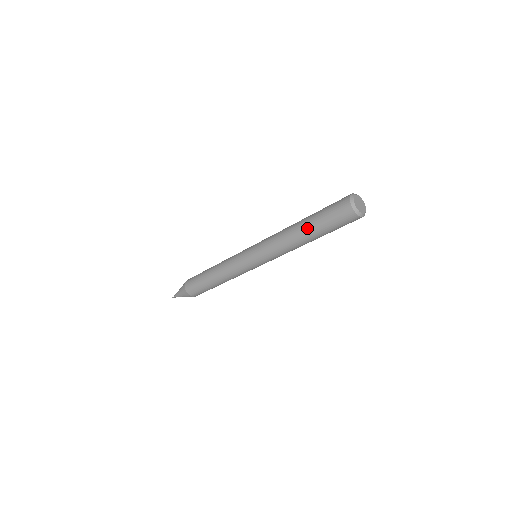
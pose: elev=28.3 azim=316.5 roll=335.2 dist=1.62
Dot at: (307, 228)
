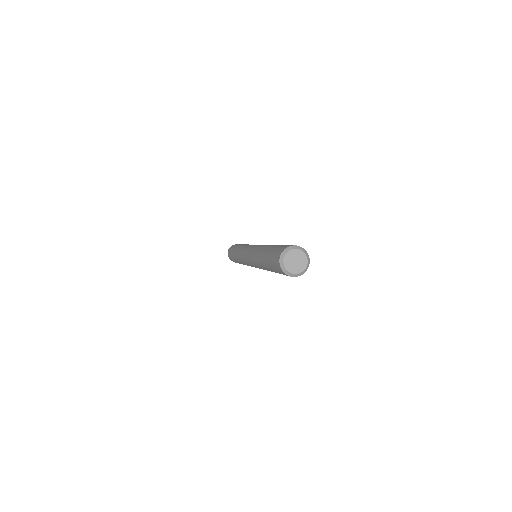
Dot at: occluded
